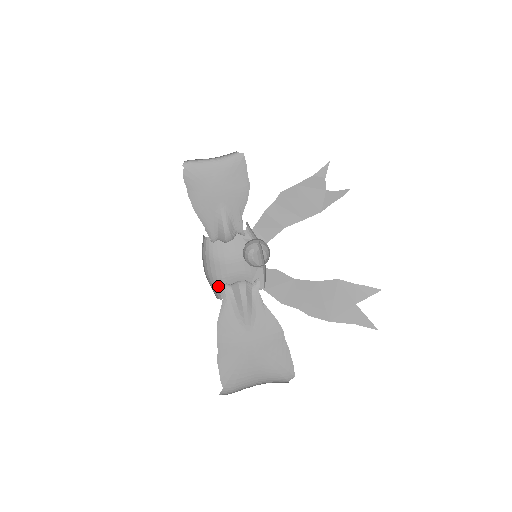
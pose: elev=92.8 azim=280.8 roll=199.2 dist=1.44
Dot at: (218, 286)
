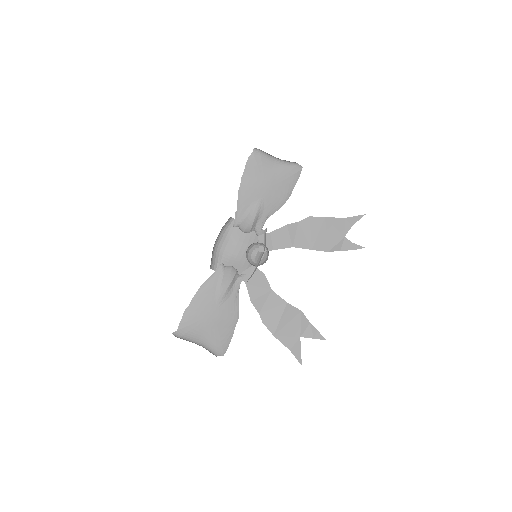
Dot at: (220, 259)
